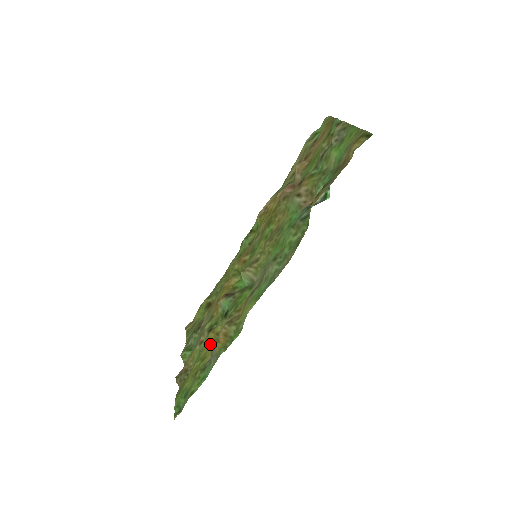
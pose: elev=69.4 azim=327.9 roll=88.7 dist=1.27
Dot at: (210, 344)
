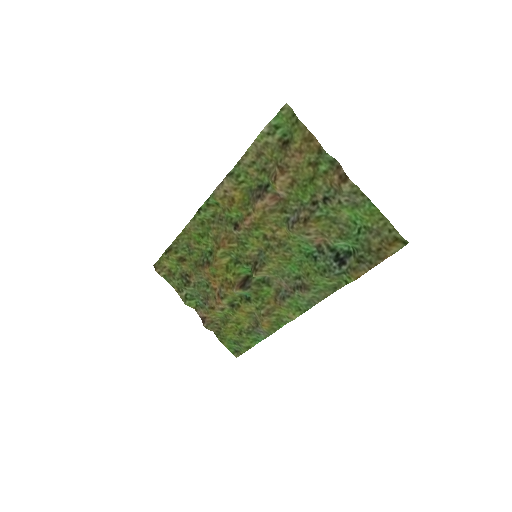
Dot at: (244, 319)
